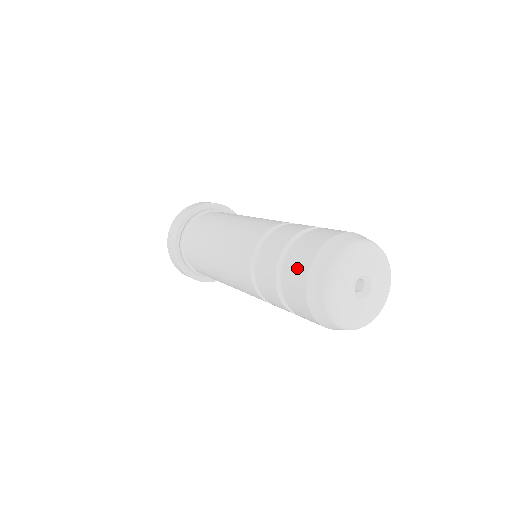
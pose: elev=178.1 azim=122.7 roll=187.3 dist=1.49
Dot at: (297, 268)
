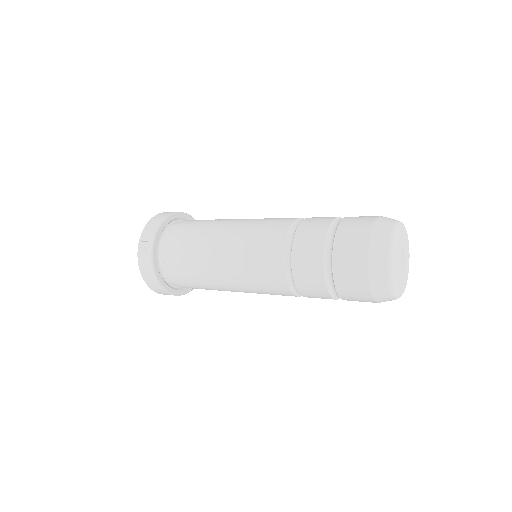
Dot at: (354, 238)
